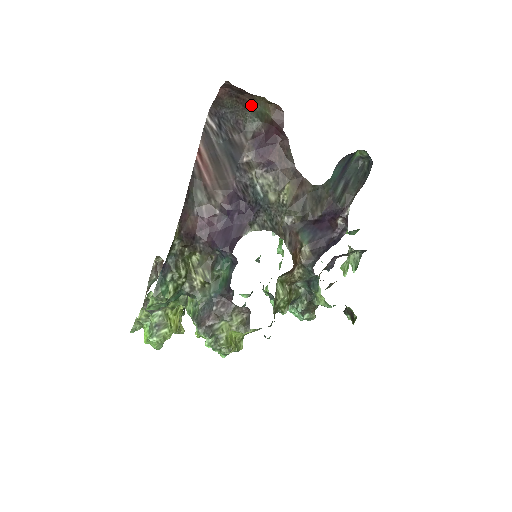
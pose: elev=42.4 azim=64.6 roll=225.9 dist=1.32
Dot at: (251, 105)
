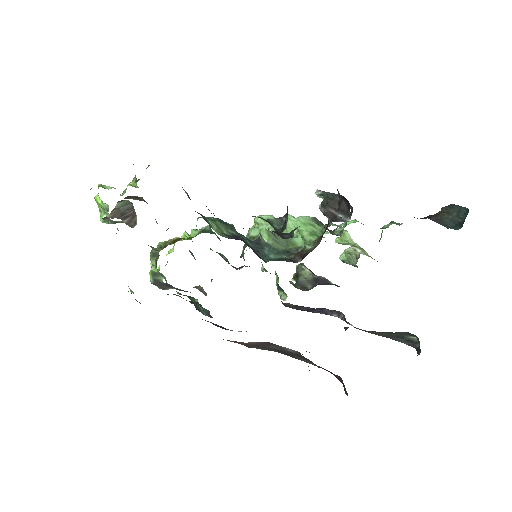
Dot at: occluded
